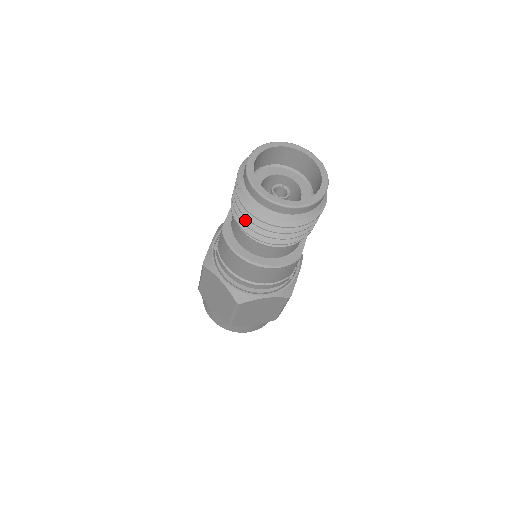
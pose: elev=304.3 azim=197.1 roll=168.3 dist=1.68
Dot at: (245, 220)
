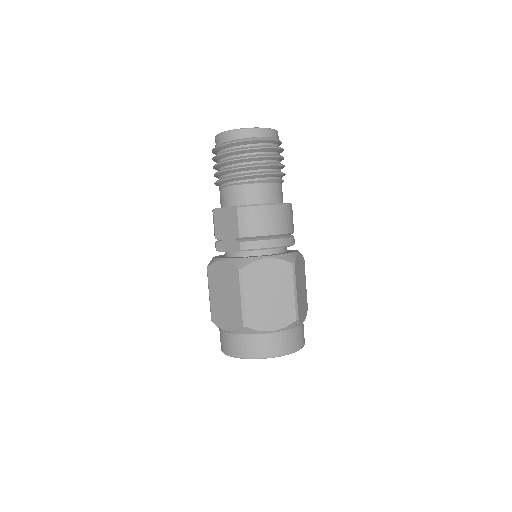
Dot at: (256, 164)
